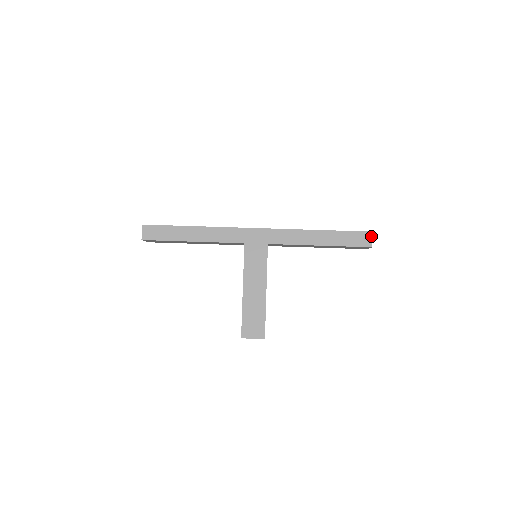
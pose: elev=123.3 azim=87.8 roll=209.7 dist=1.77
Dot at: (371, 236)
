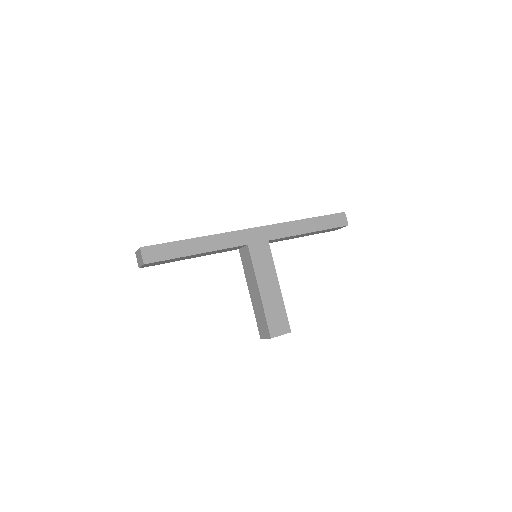
Dot at: (345, 216)
